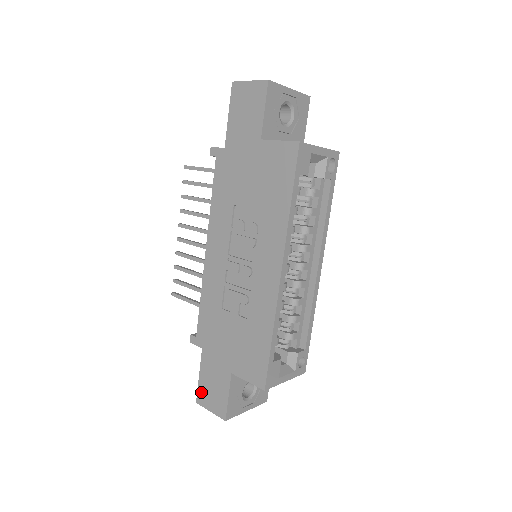
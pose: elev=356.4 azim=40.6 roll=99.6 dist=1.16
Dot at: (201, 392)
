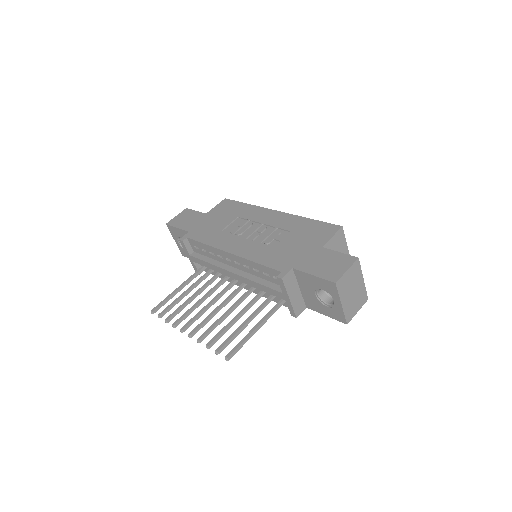
Dot at: (328, 276)
